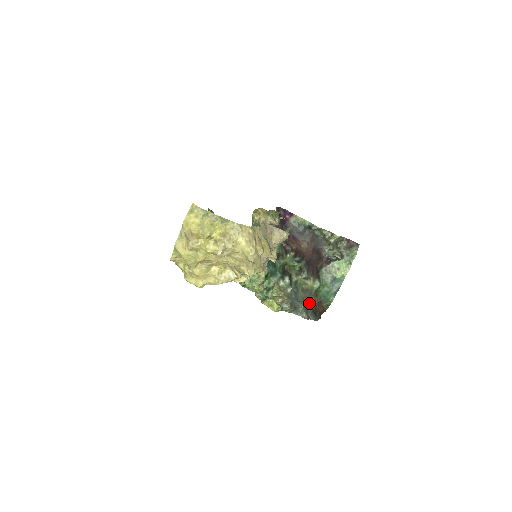
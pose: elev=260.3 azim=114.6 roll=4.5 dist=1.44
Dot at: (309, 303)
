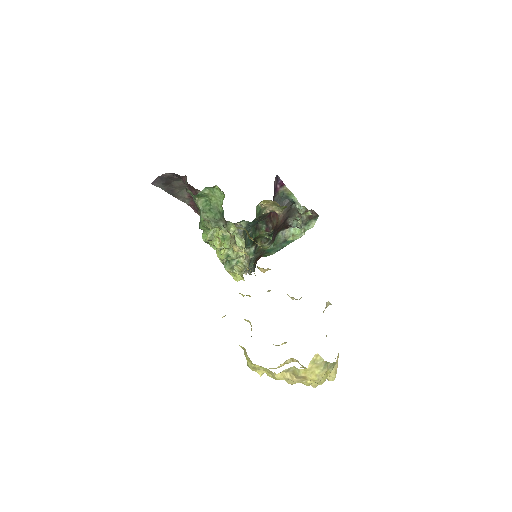
Dot at: (255, 258)
